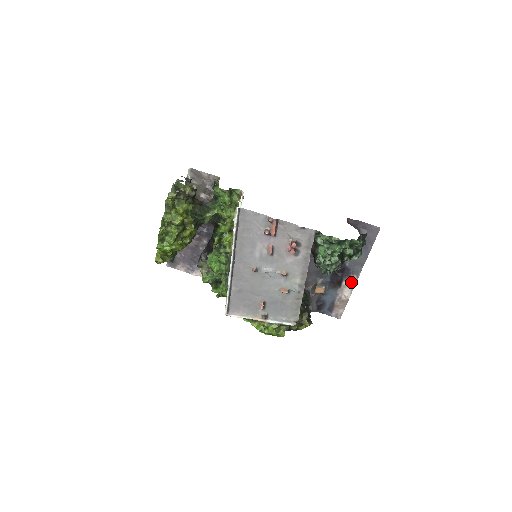
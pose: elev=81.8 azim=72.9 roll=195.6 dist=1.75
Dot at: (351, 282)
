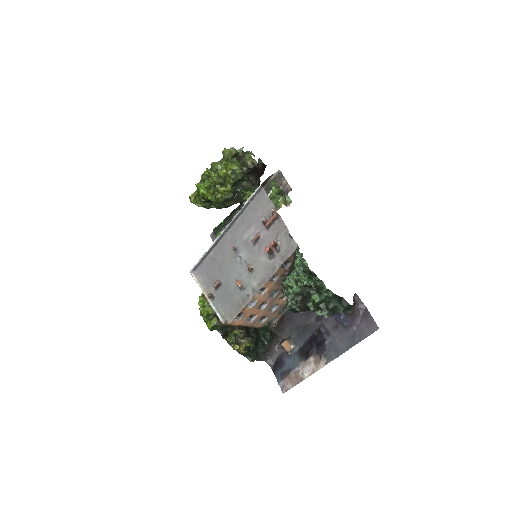
Dot at: (318, 363)
